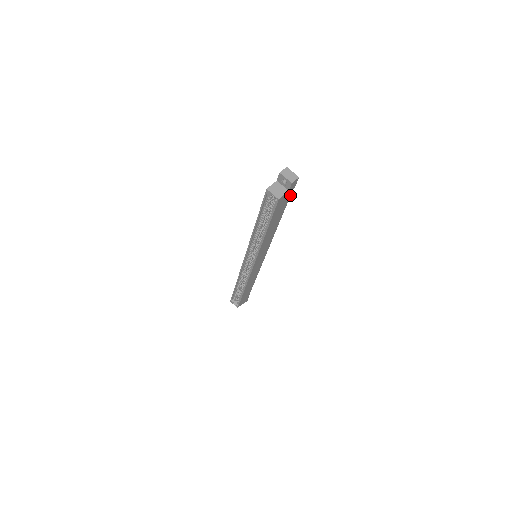
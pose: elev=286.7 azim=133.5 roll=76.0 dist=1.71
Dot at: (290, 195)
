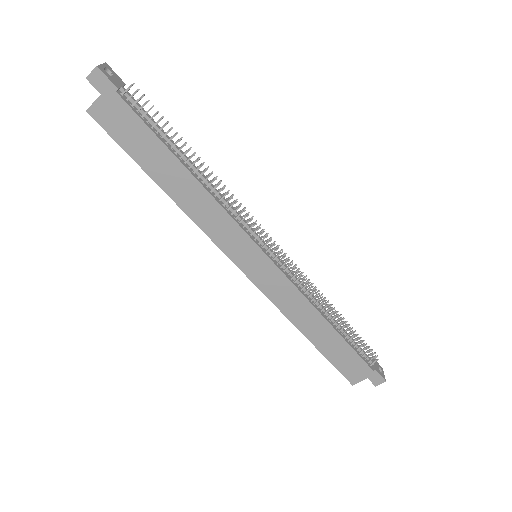
Dot at: (129, 106)
